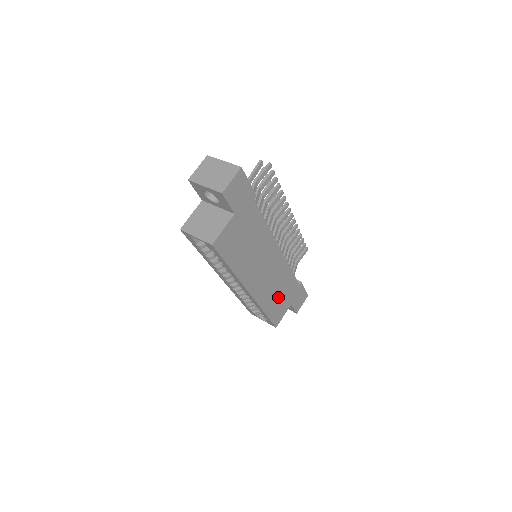
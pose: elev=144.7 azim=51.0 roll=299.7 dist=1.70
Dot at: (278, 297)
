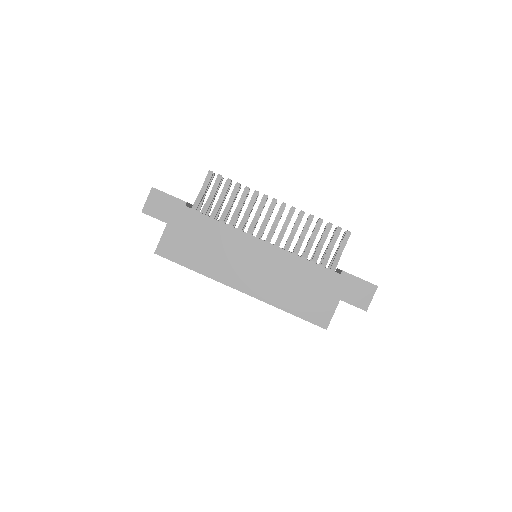
Dot at: (301, 292)
